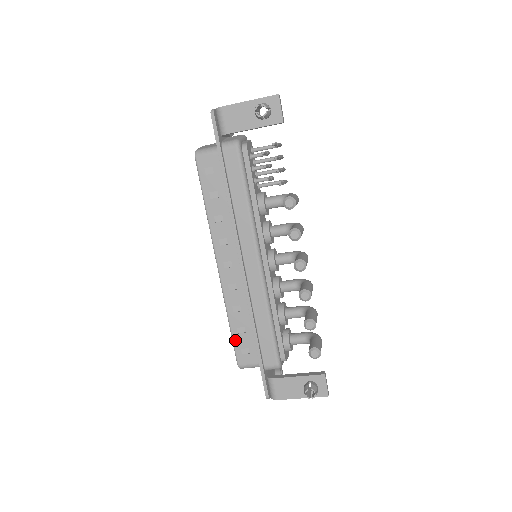
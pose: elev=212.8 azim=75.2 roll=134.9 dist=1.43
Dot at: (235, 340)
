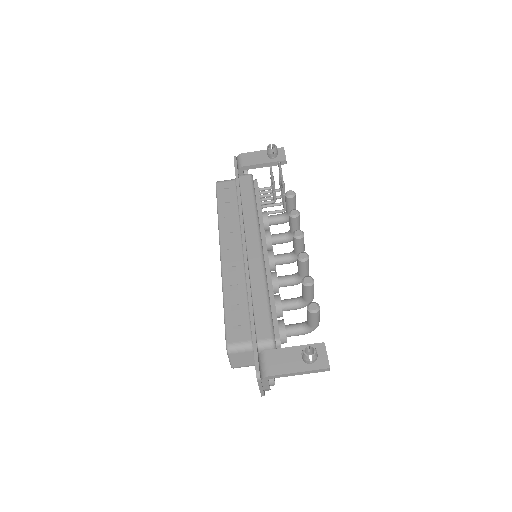
Dot at: (227, 317)
